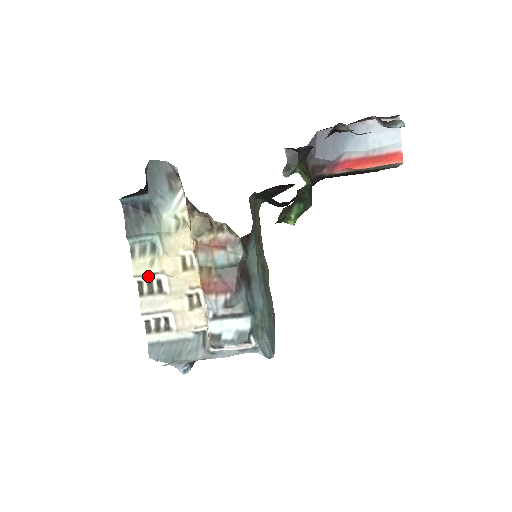
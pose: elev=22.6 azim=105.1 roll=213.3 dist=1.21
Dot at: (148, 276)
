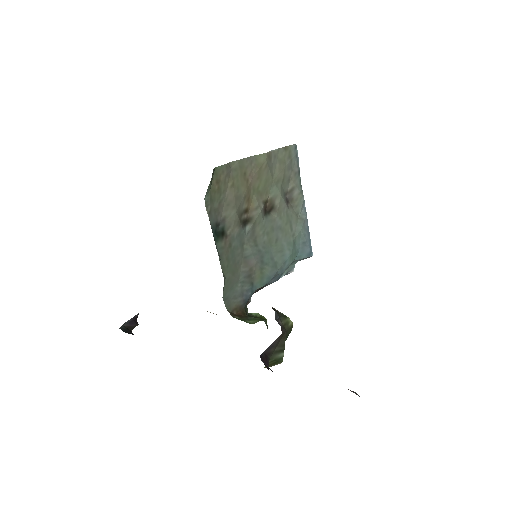
Dot at: occluded
